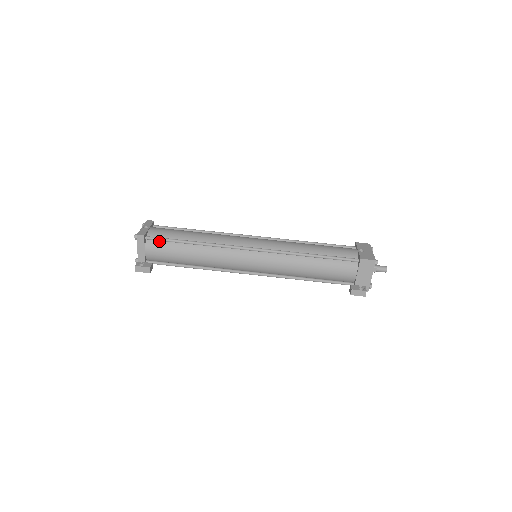
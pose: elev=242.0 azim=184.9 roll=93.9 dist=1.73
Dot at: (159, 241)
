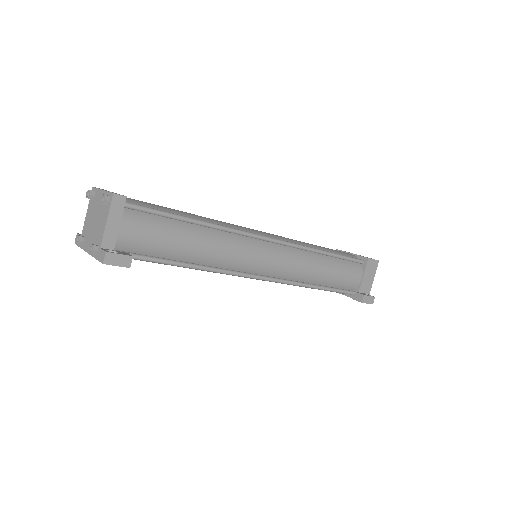
Dot at: (143, 213)
